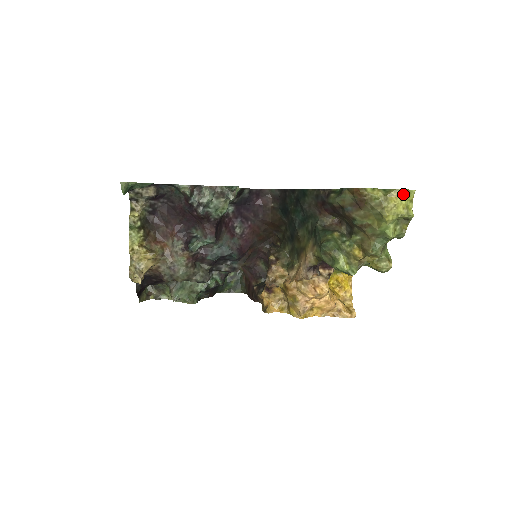
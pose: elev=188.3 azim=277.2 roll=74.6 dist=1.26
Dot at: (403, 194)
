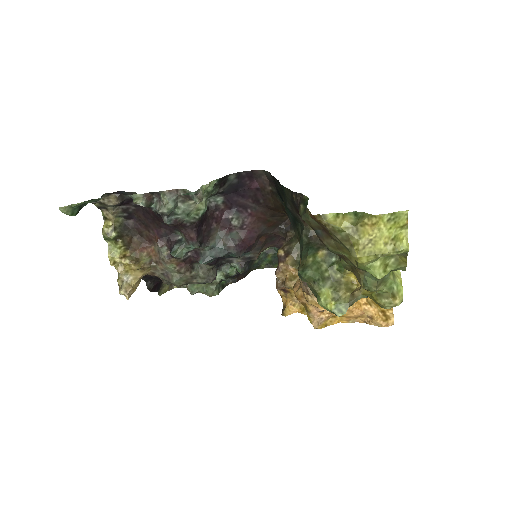
Dot at: (383, 221)
